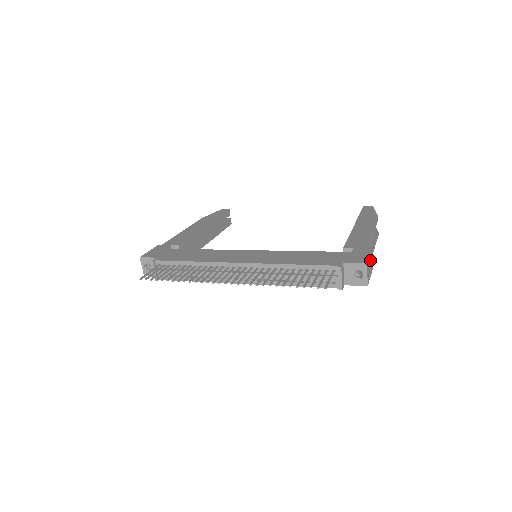
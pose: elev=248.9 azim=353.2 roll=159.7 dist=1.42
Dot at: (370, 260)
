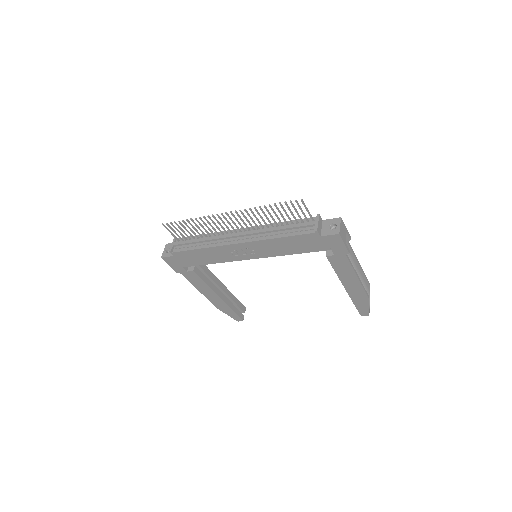
Dot at: (351, 264)
